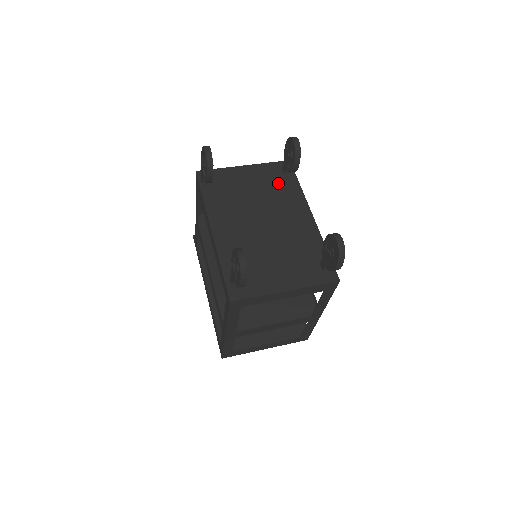
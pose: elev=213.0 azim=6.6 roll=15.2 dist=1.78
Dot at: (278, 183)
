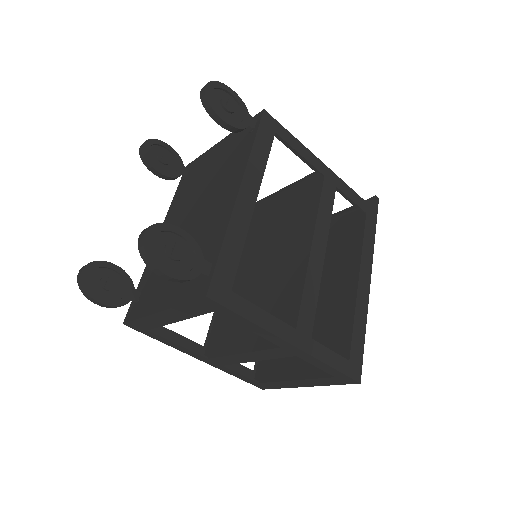
Dot at: (234, 152)
